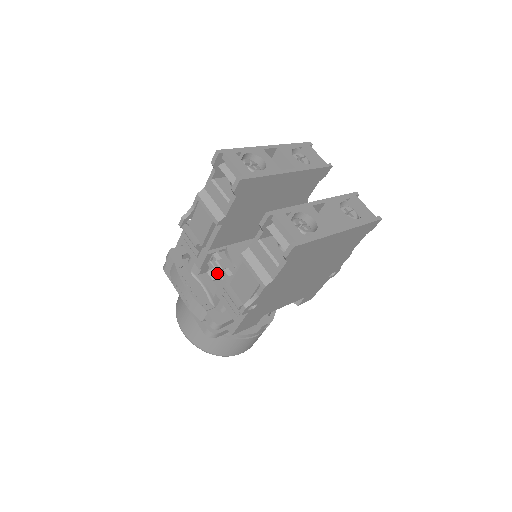
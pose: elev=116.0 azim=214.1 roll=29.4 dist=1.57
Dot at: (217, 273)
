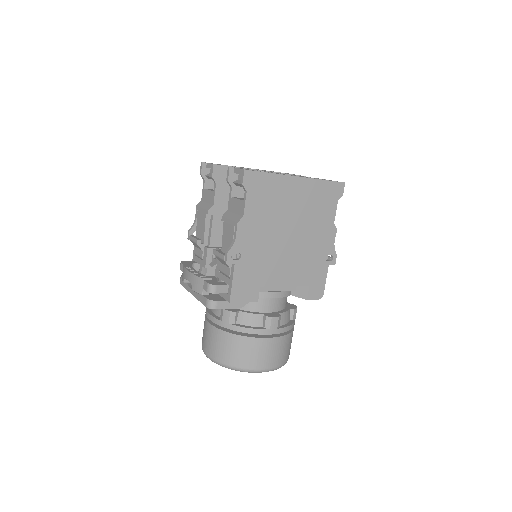
Dot at: occluded
